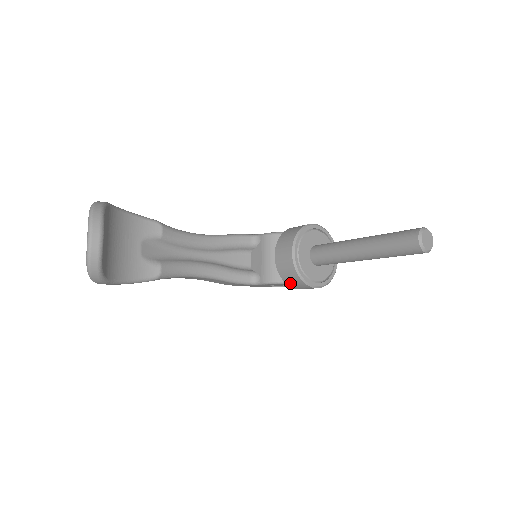
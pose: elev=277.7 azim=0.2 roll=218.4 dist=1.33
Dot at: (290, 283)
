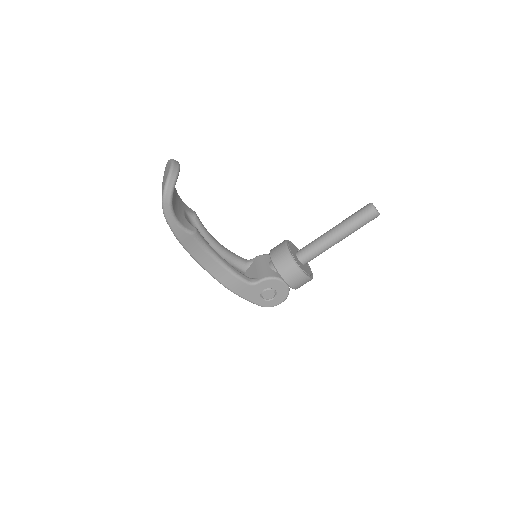
Dot at: (284, 272)
